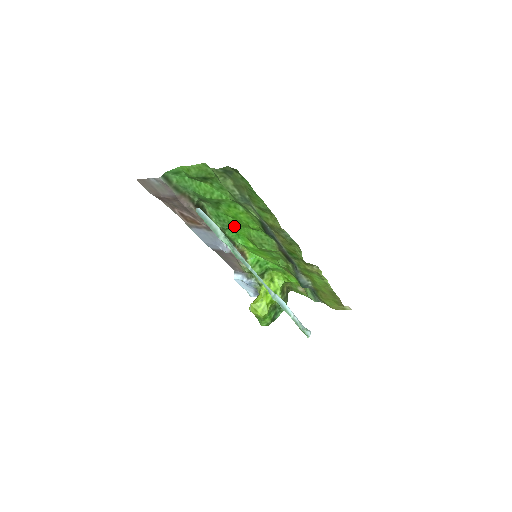
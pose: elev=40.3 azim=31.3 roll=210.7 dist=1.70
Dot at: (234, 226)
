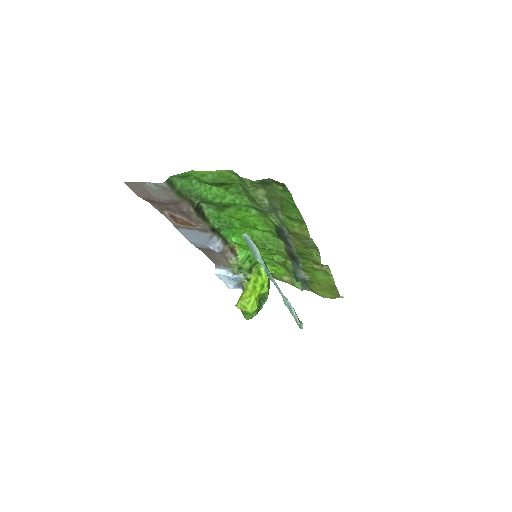
Dot at: (234, 226)
